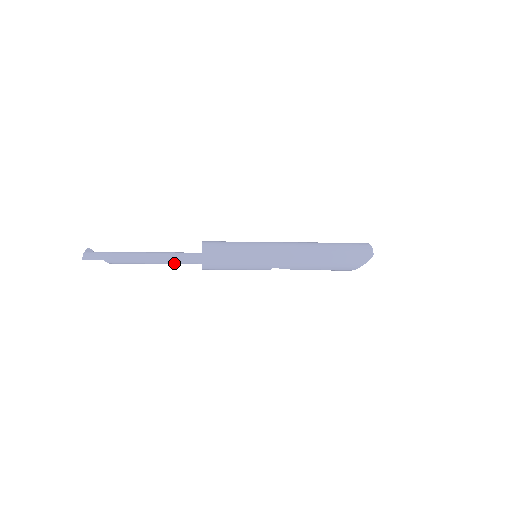
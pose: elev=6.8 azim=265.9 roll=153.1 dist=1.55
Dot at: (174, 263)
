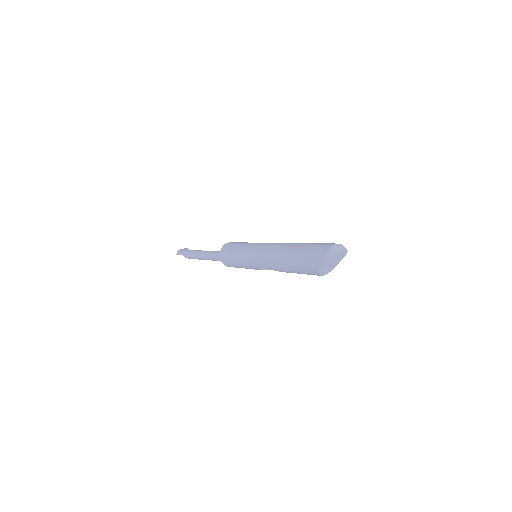
Dot at: (210, 259)
